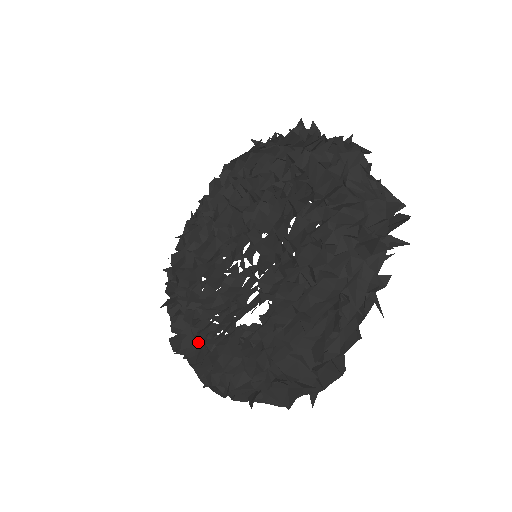
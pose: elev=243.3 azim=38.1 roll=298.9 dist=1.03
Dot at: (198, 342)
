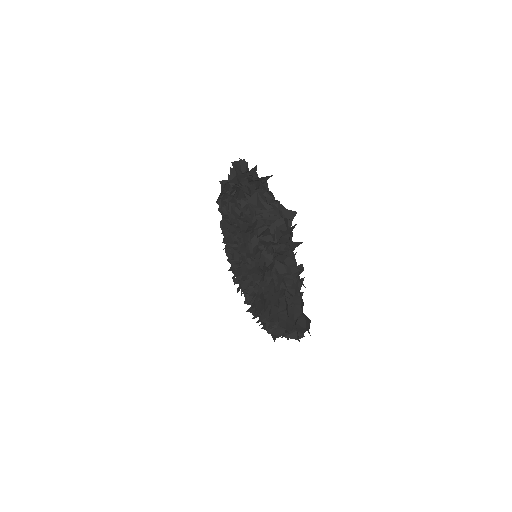
Dot at: occluded
